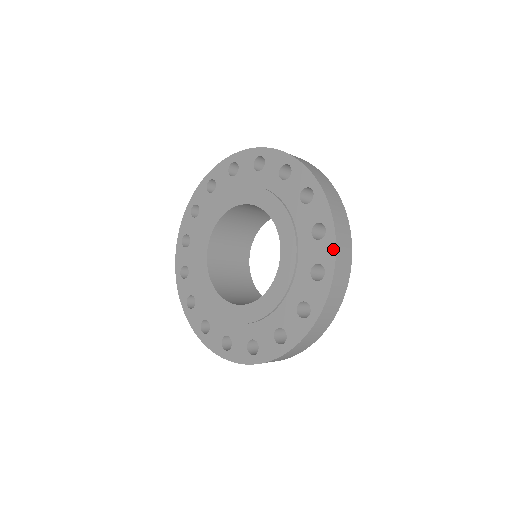
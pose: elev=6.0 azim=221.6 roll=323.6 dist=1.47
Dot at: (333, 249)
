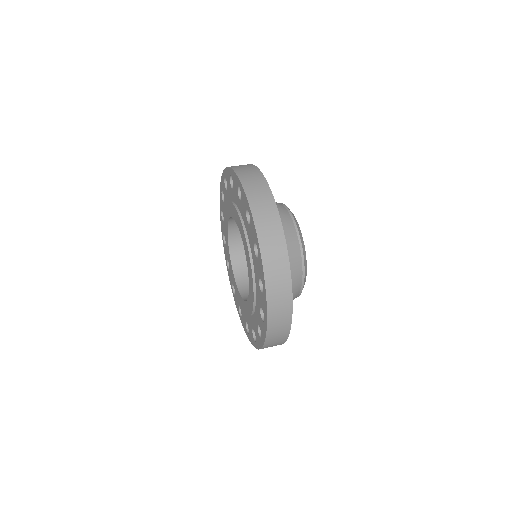
Dot at: (252, 344)
